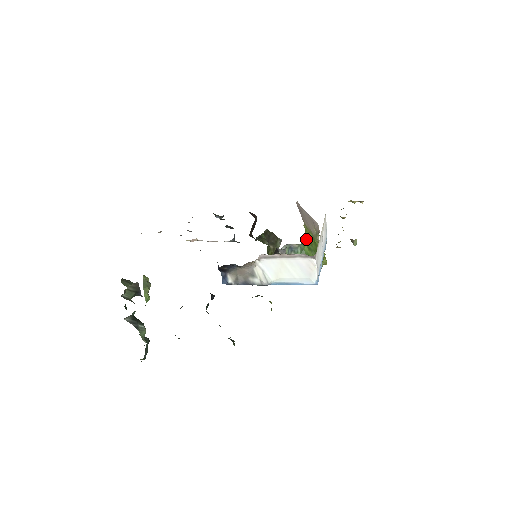
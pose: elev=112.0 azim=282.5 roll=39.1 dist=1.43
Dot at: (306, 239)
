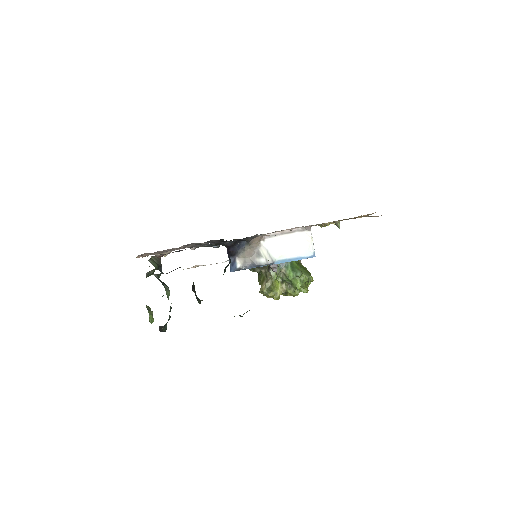
Dot at: occluded
